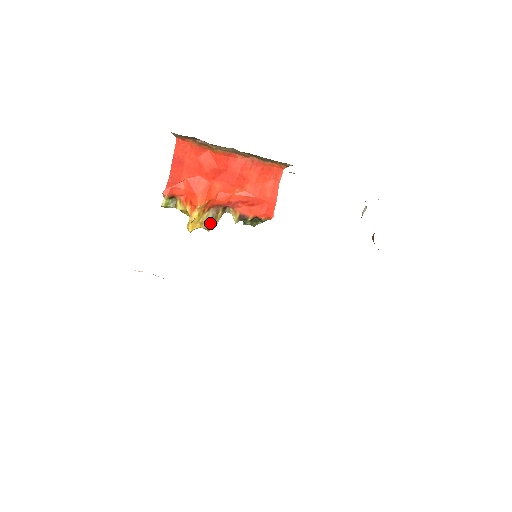
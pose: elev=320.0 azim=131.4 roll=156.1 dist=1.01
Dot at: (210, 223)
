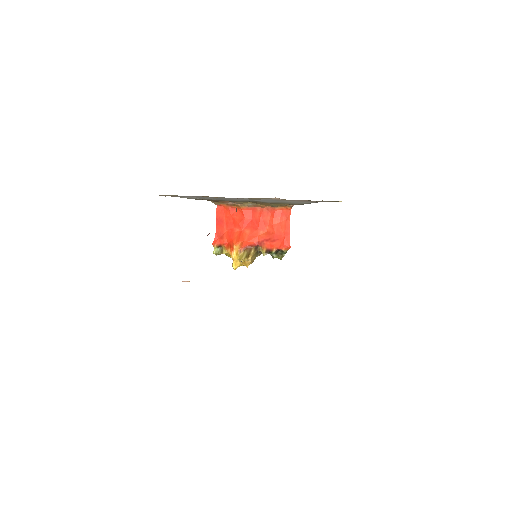
Dot at: (245, 259)
